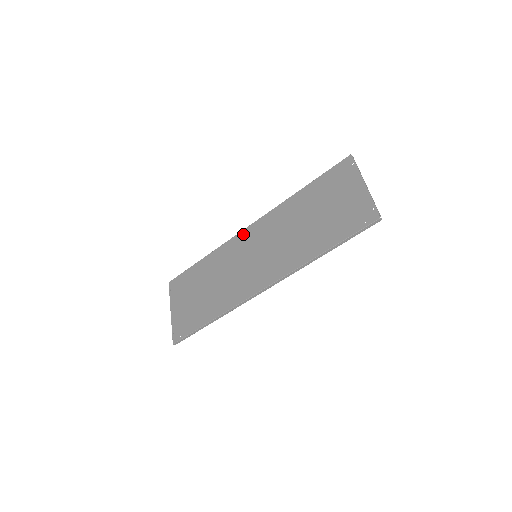
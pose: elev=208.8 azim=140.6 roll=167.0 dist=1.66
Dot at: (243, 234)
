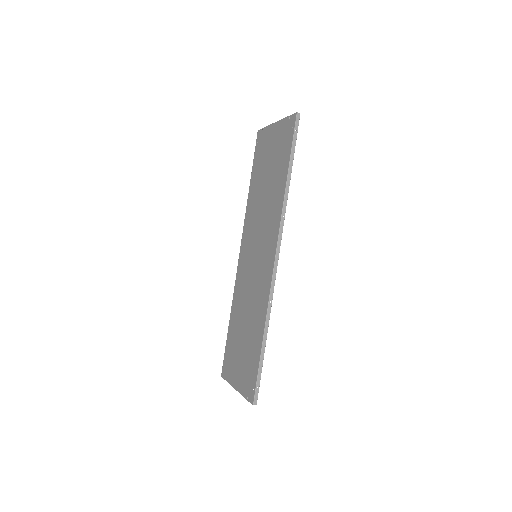
Dot at: (240, 263)
